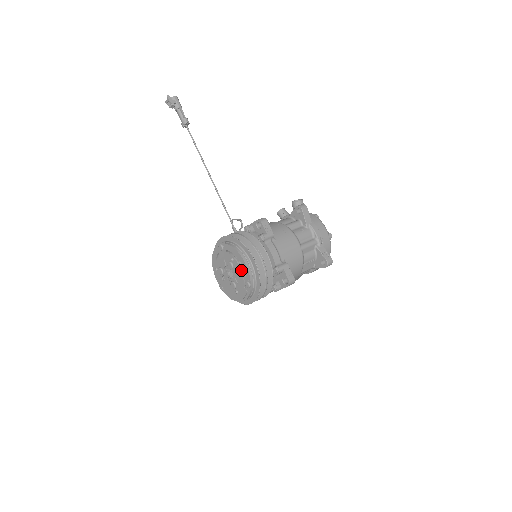
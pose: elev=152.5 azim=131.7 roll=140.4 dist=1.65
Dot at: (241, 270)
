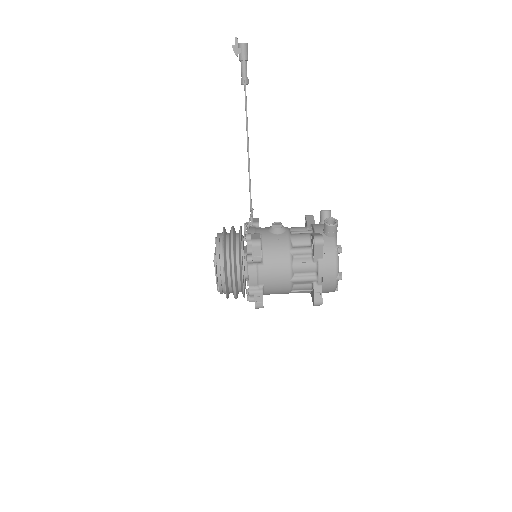
Dot at: (216, 276)
